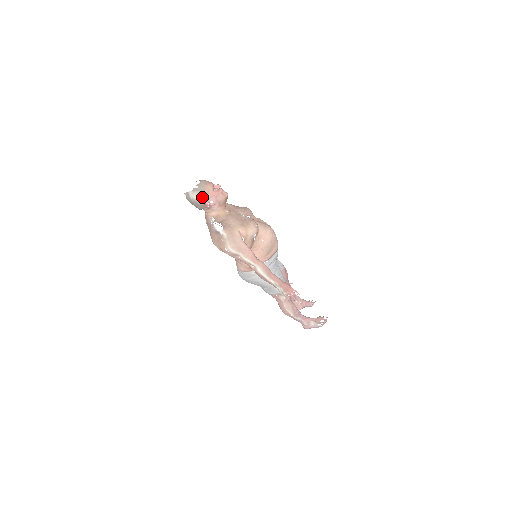
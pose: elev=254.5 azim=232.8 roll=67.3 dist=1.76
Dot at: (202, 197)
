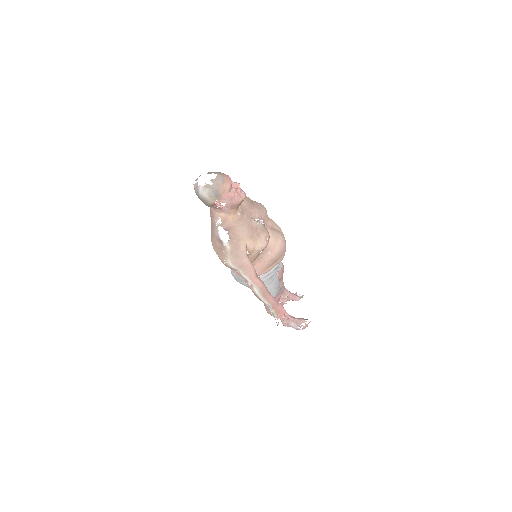
Dot at: (214, 197)
